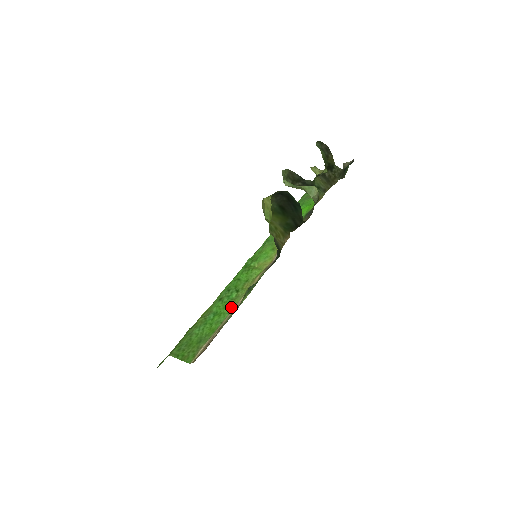
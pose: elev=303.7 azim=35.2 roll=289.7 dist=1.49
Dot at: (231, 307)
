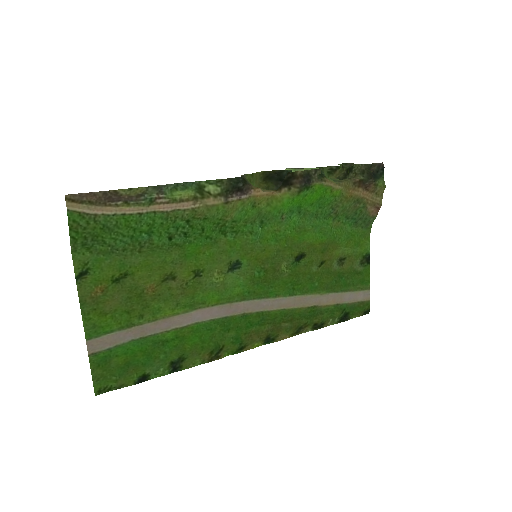
Dot at: (164, 215)
